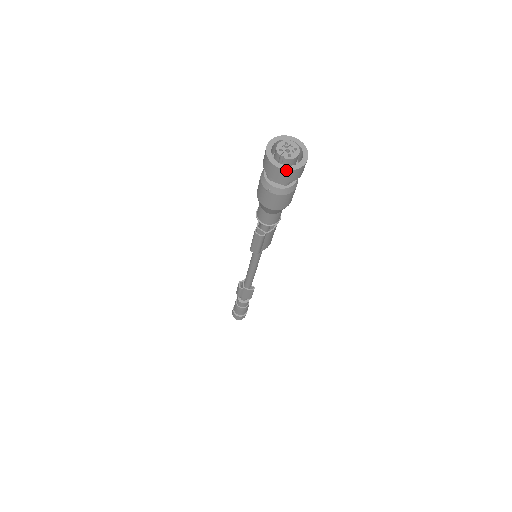
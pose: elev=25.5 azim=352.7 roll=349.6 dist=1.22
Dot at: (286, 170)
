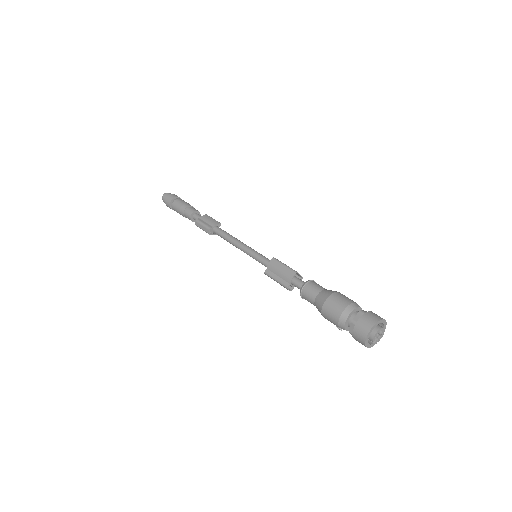
Dot at: (370, 347)
